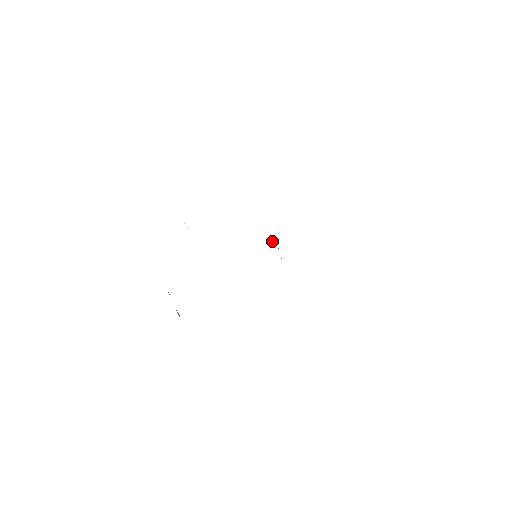
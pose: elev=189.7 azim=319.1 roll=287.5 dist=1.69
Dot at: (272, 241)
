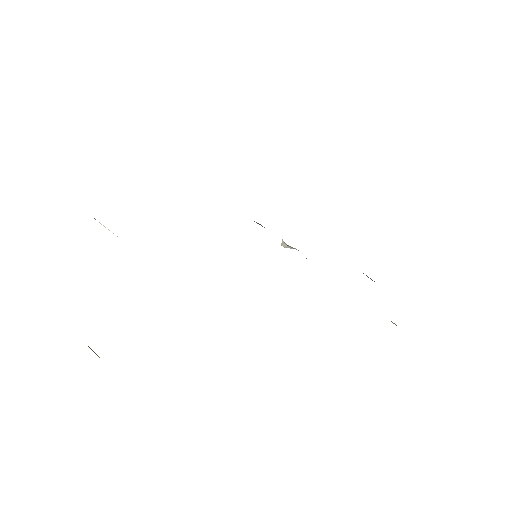
Dot at: (282, 242)
